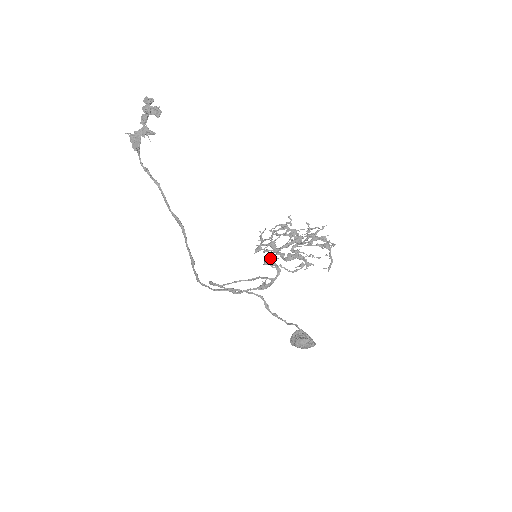
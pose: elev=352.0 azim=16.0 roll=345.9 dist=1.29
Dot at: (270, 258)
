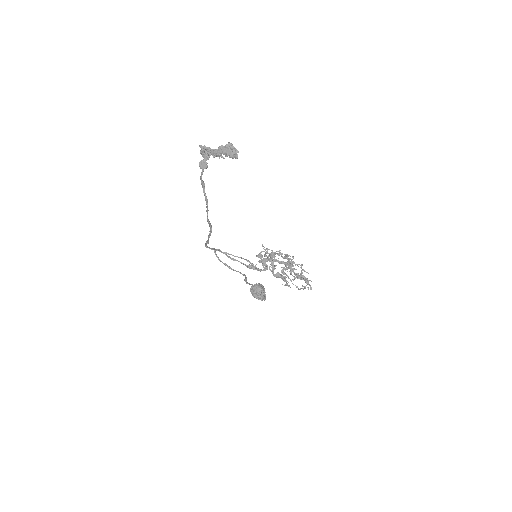
Dot at: occluded
